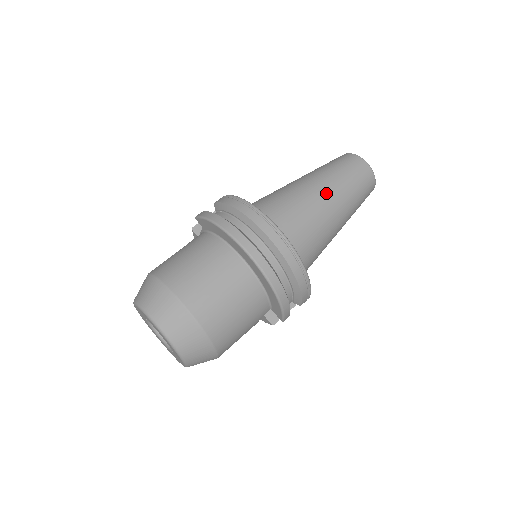
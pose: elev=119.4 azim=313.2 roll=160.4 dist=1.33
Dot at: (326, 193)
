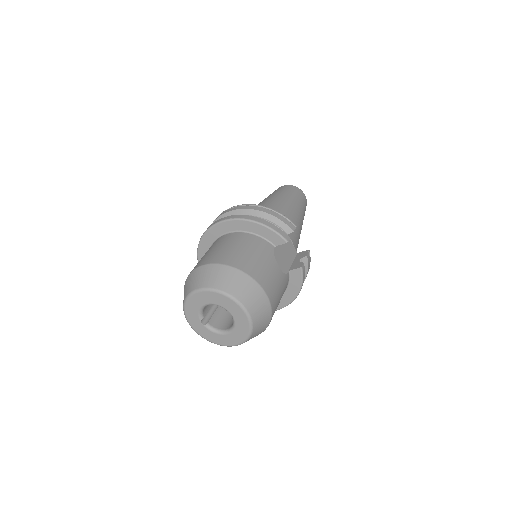
Dot at: (263, 201)
